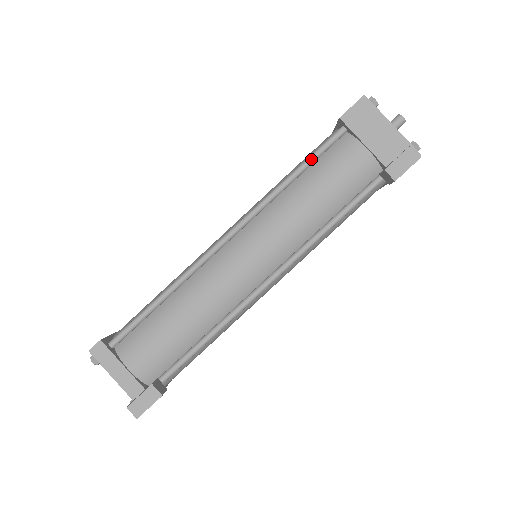
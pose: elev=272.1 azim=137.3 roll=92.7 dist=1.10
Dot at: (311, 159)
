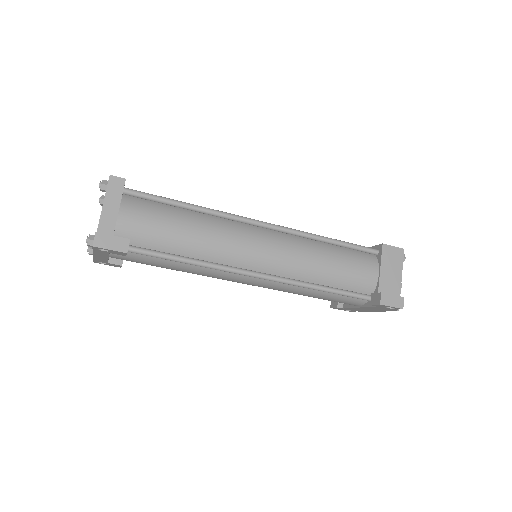
Dot at: (348, 244)
